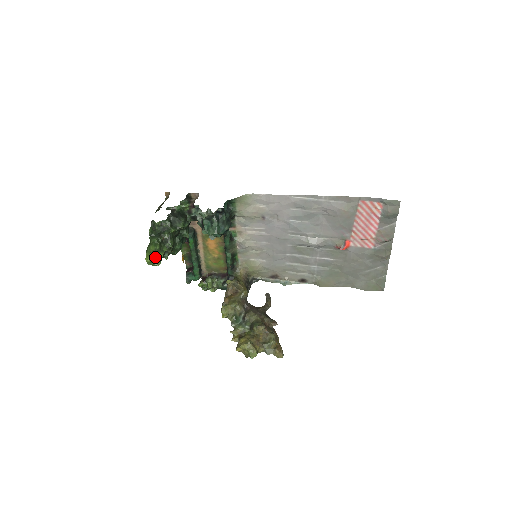
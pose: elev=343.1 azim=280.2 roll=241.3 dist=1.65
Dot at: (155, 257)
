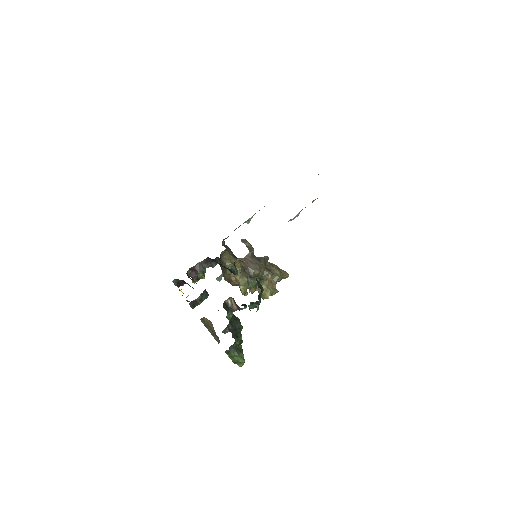
Dot at: occluded
